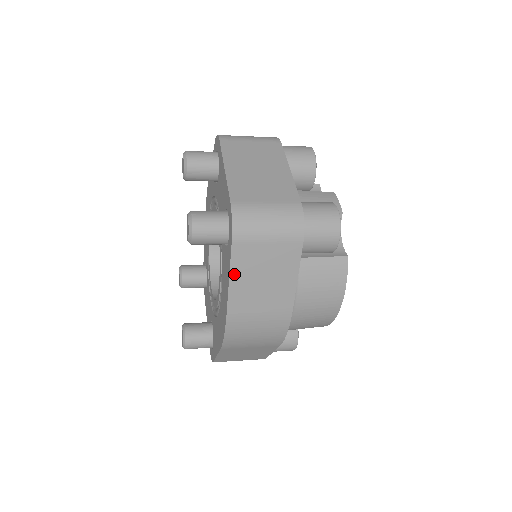
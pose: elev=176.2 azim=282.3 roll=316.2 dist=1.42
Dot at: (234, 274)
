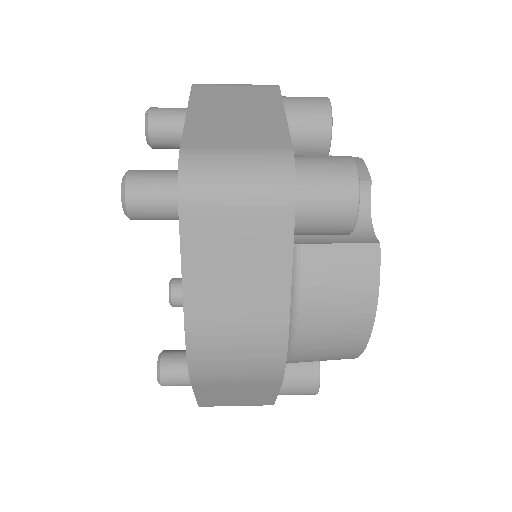
Dot at: (188, 261)
